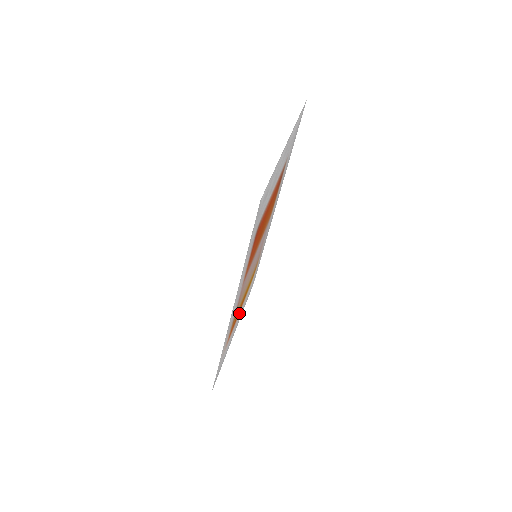
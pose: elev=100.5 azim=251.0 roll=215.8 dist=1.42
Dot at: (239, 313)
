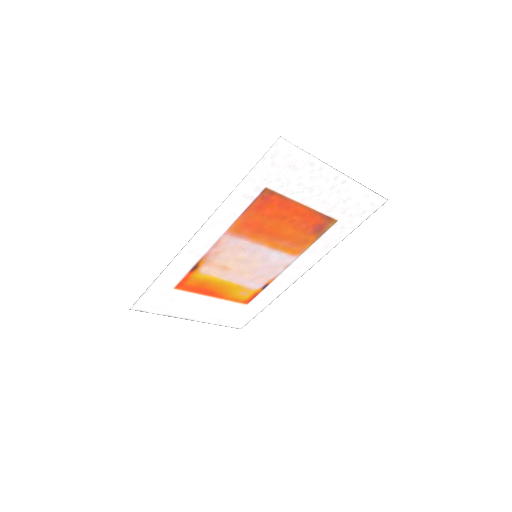
Dot at: (206, 297)
